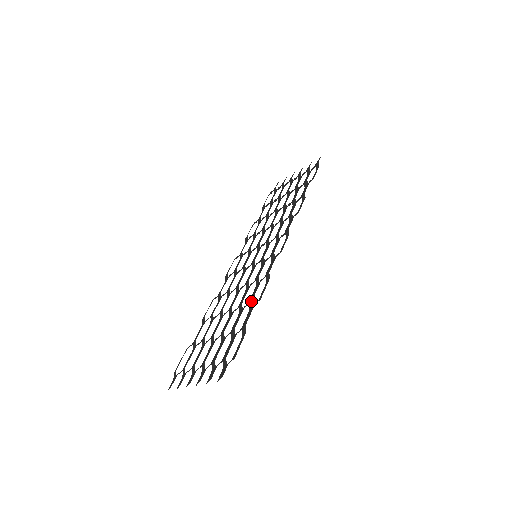
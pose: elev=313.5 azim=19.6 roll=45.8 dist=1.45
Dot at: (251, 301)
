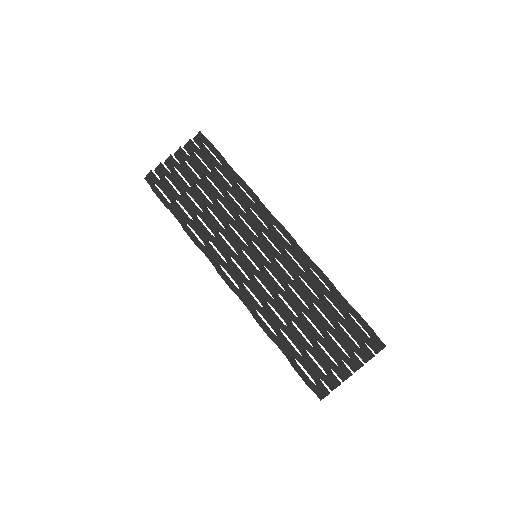
Dot at: (326, 290)
